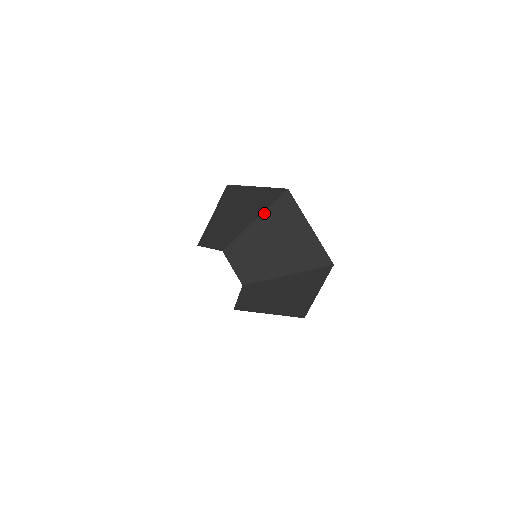
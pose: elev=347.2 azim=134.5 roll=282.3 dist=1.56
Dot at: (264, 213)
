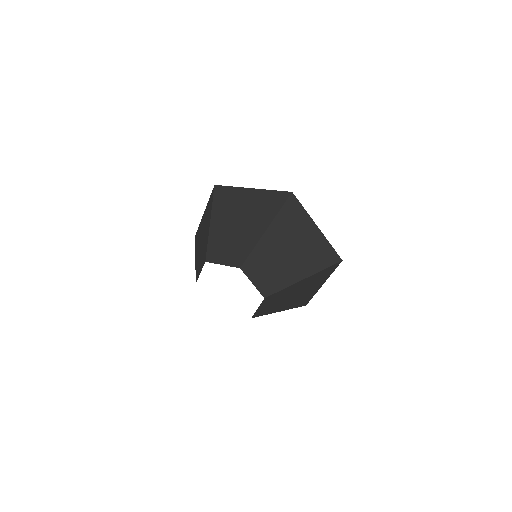
Dot at: (273, 221)
